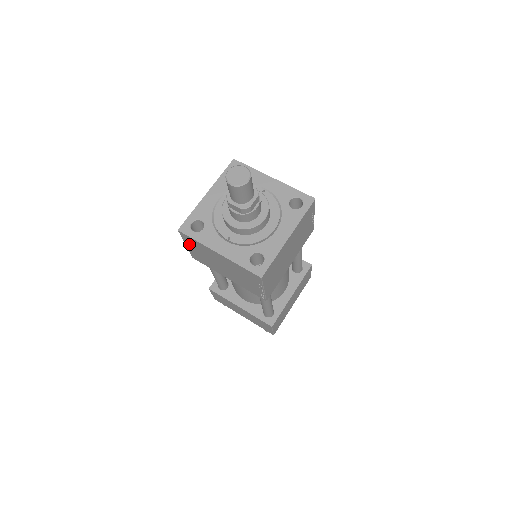
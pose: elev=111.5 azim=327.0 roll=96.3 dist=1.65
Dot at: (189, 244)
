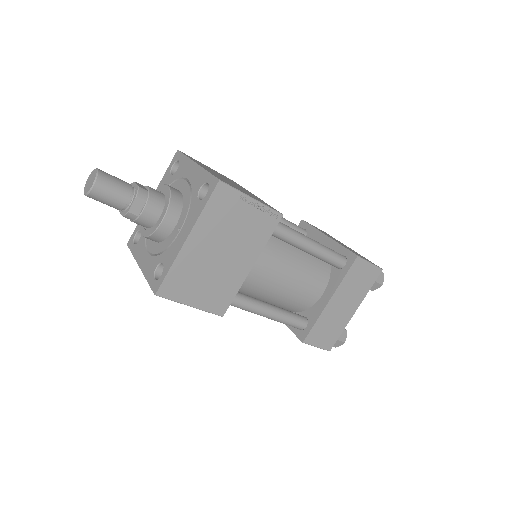
Dot at: (185, 296)
